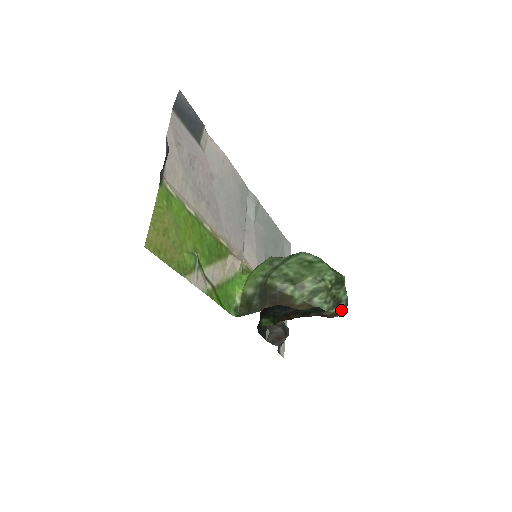
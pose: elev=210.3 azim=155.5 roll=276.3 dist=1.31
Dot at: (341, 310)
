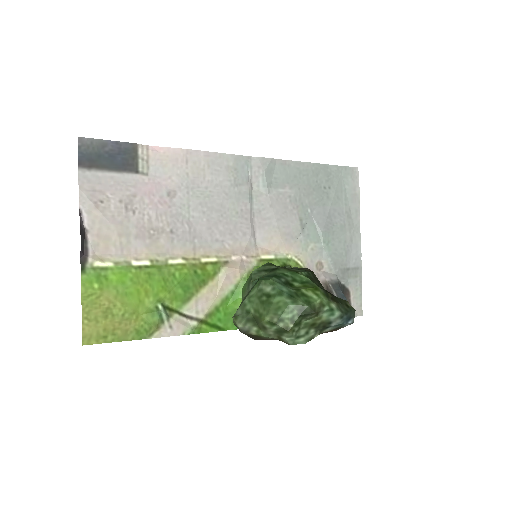
Dot at: (340, 325)
